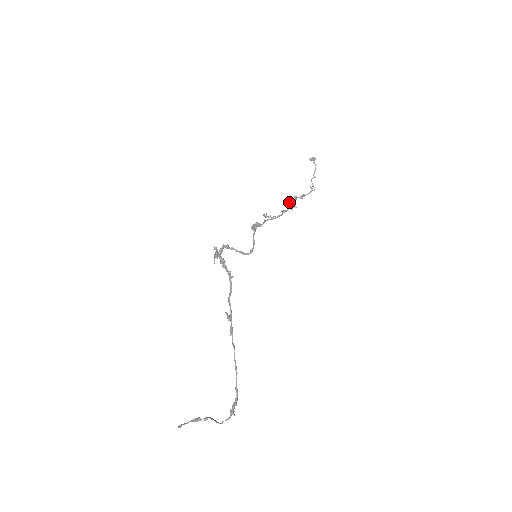
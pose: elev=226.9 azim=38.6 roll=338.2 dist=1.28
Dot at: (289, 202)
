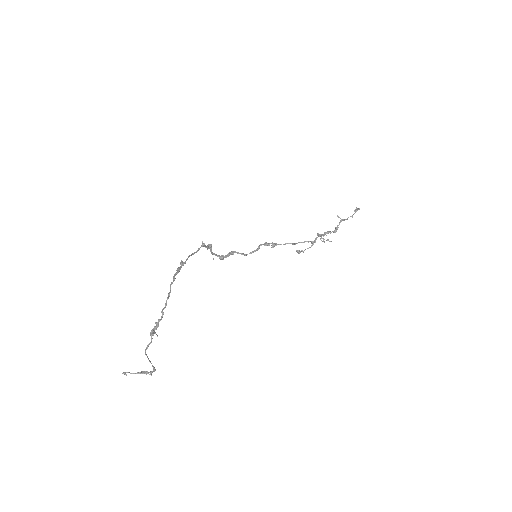
Dot at: (318, 234)
